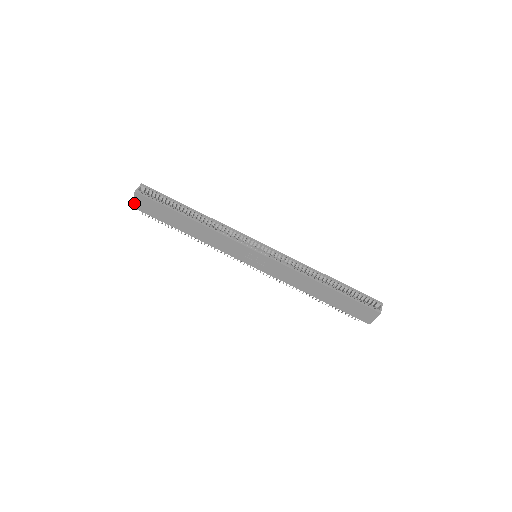
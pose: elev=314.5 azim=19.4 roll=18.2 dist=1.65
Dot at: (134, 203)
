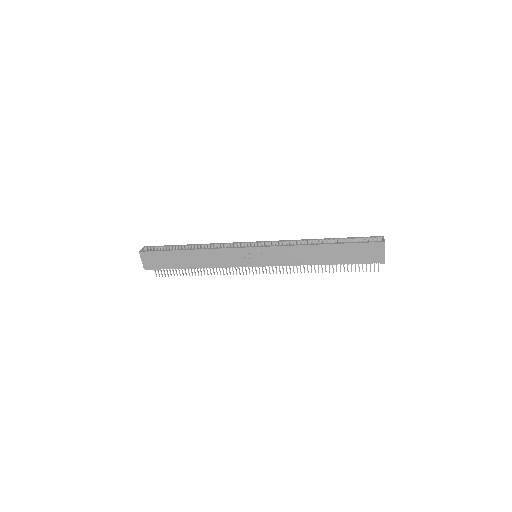
Dot at: (143, 264)
